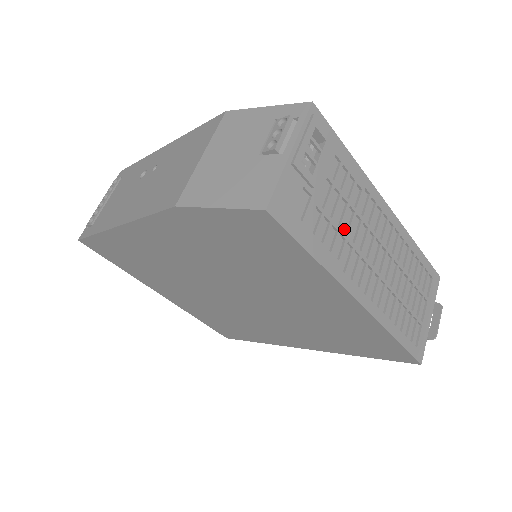
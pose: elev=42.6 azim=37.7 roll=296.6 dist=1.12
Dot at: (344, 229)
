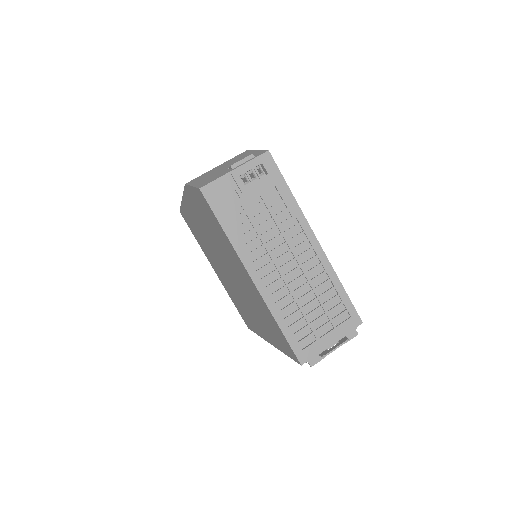
Dot at: (262, 231)
